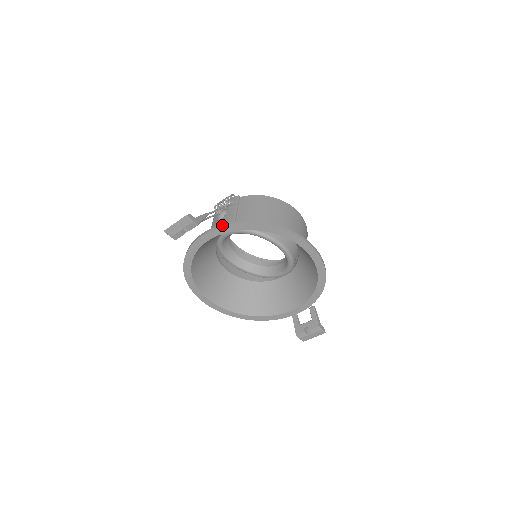
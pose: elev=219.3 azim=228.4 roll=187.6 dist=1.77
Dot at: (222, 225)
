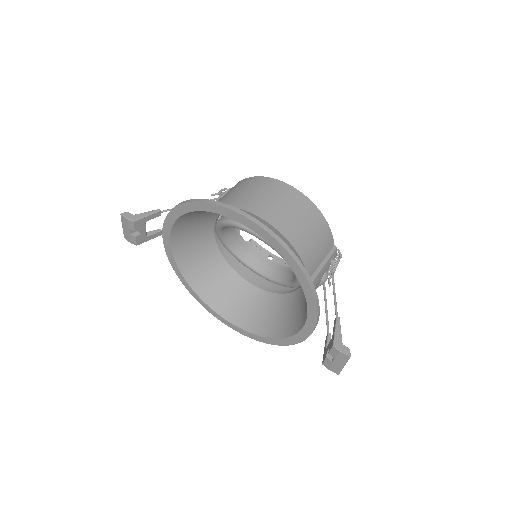
Dot at: (166, 218)
